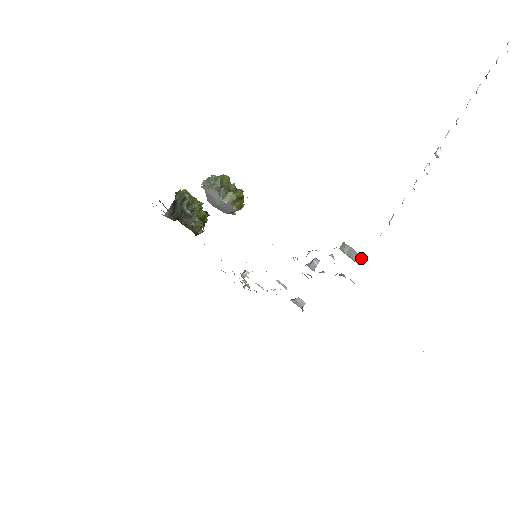
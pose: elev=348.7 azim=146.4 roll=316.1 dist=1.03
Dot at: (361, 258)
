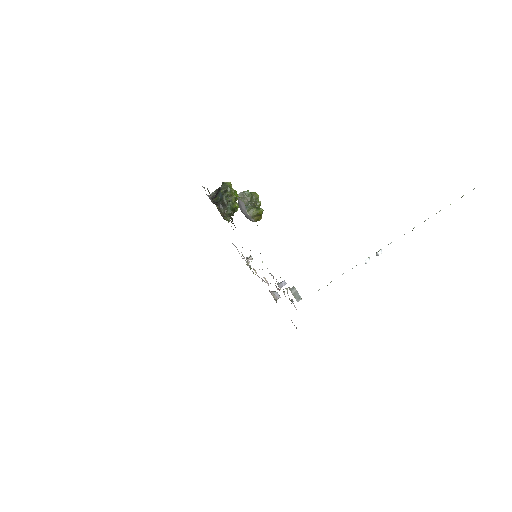
Dot at: (301, 299)
